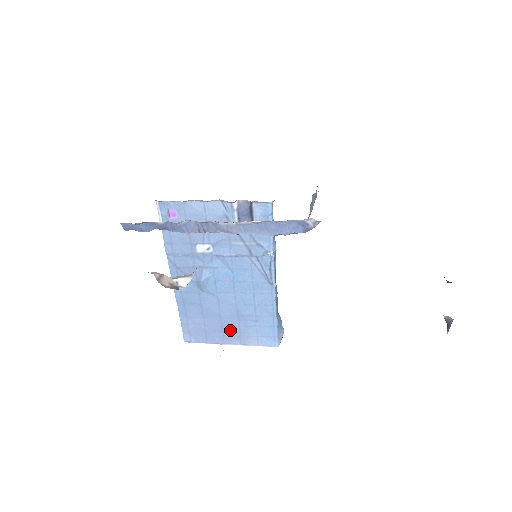
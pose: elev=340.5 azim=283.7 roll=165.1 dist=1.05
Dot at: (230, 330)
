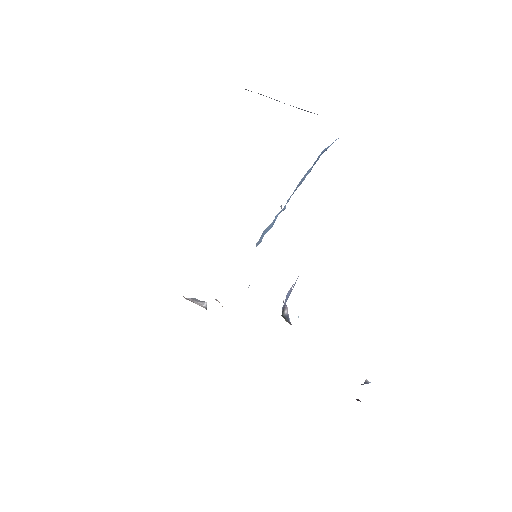
Dot at: occluded
